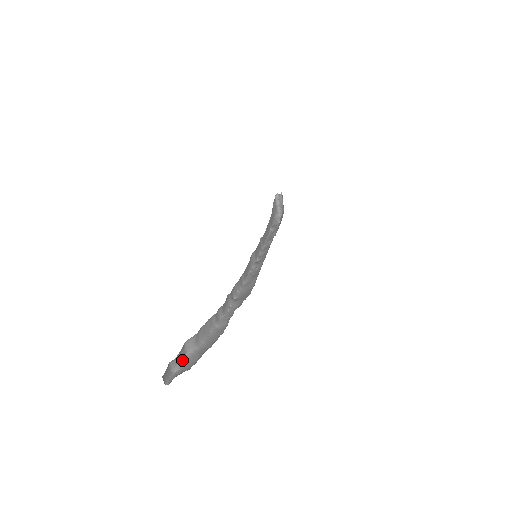
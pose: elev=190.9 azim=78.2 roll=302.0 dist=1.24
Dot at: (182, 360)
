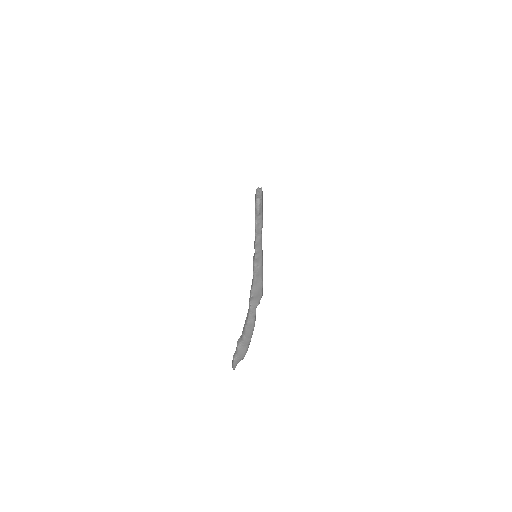
Dot at: (236, 351)
